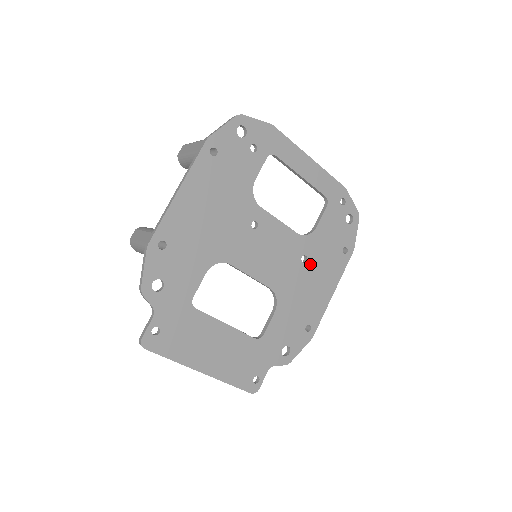
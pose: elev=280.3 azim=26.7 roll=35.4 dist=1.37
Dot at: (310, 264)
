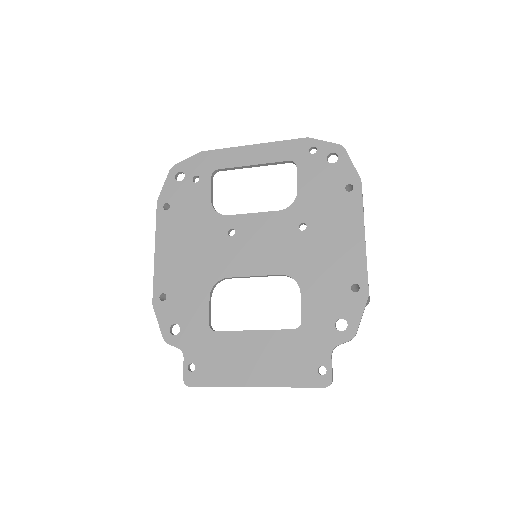
Dot at: (313, 227)
